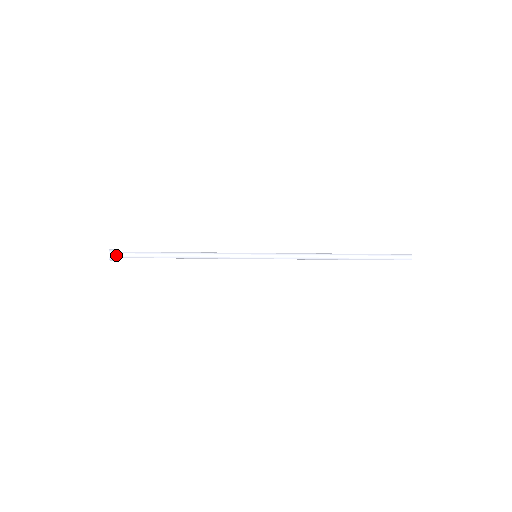
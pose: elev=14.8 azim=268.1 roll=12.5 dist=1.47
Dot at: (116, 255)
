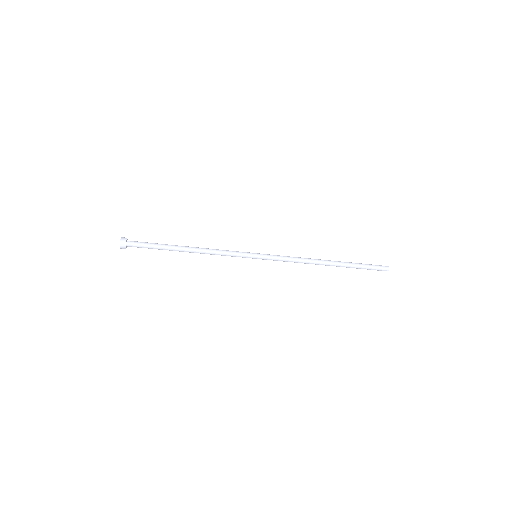
Dot at: (127, 244)
